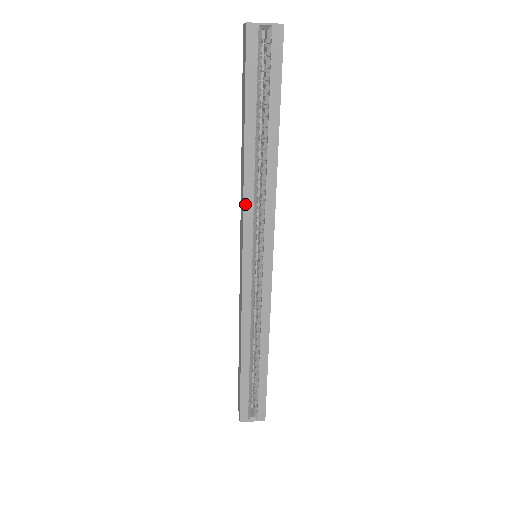
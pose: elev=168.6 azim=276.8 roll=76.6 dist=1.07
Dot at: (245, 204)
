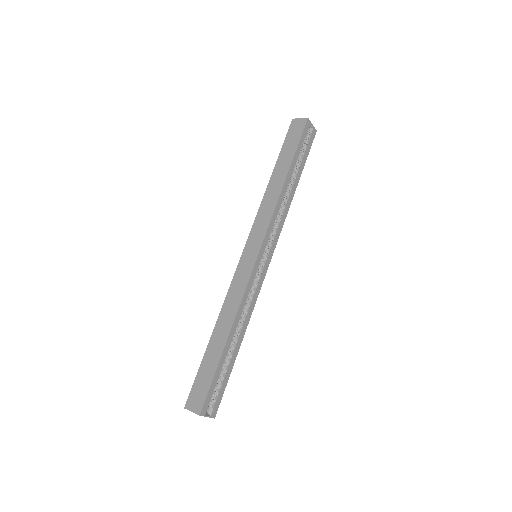
Dot at: (274, 212)
